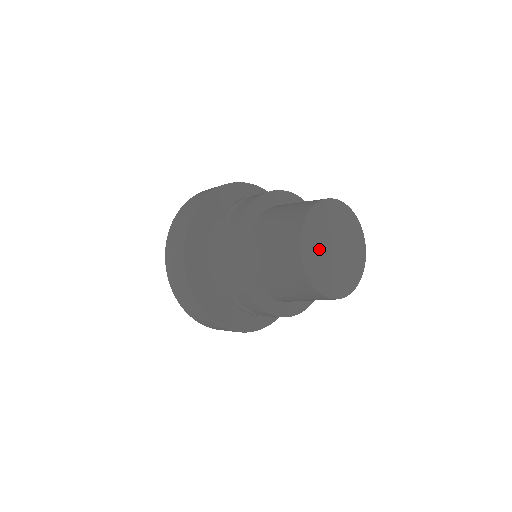
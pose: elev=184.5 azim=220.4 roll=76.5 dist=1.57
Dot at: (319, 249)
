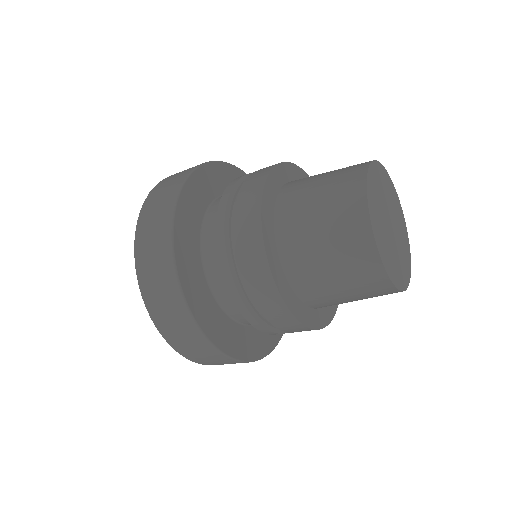
Dot at: (383, 231)
